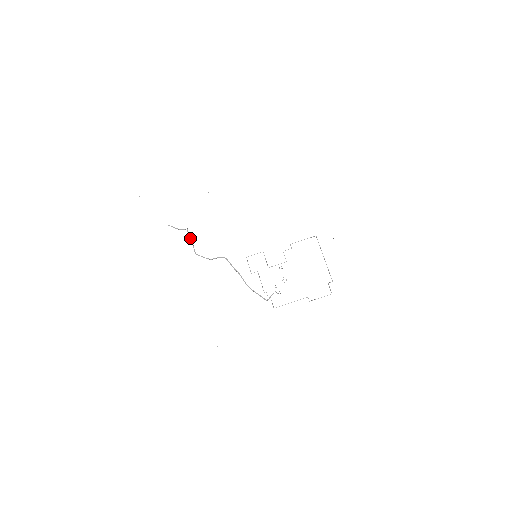
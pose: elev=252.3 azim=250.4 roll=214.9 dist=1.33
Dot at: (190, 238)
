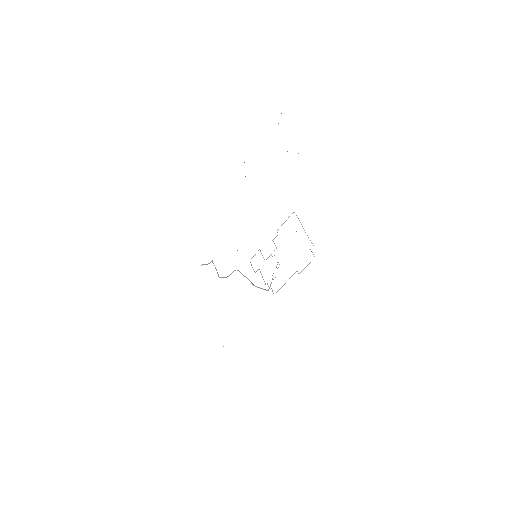
Dot at: occluded
